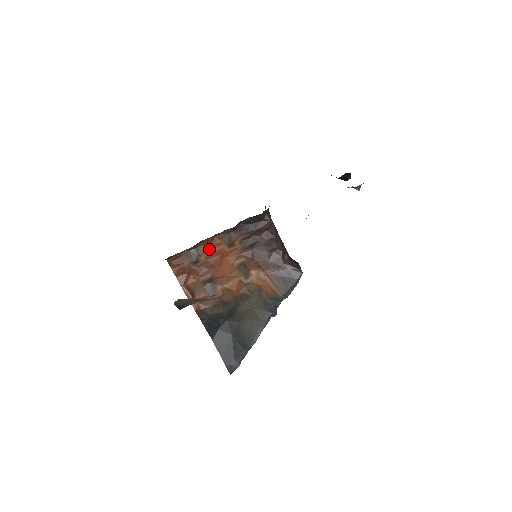
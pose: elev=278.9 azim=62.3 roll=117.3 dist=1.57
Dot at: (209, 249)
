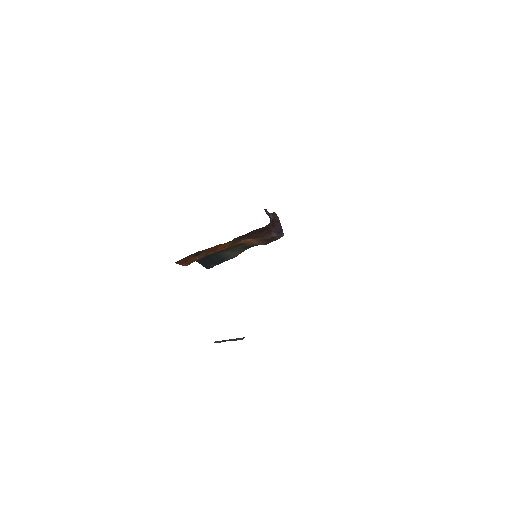
Dot at: occluded
